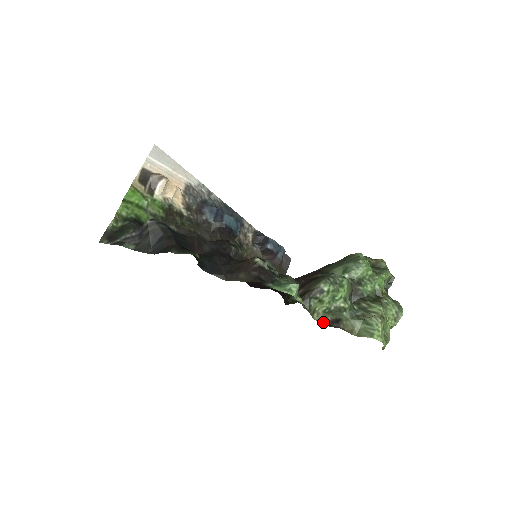
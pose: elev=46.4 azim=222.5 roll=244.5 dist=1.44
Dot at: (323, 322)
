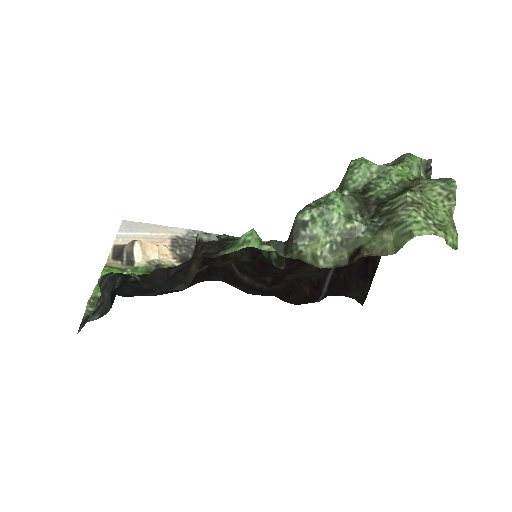
Dot at: (338, 265)
